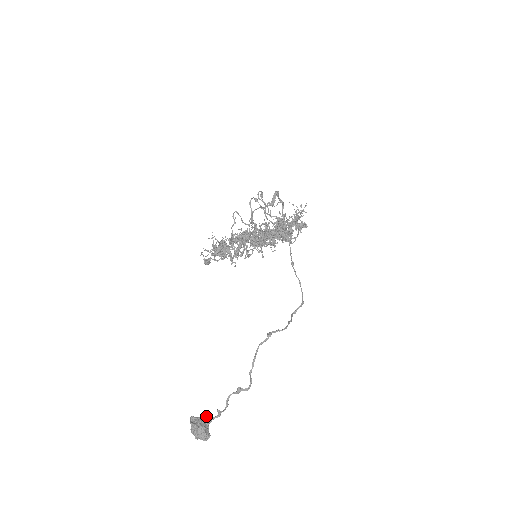
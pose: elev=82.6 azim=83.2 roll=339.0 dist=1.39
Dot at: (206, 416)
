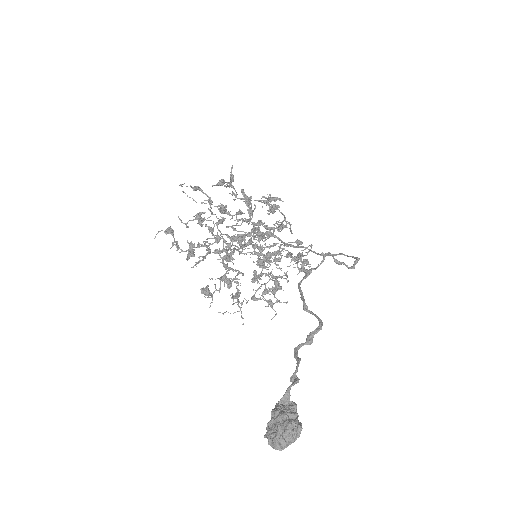
Dot at: (285, 408)
